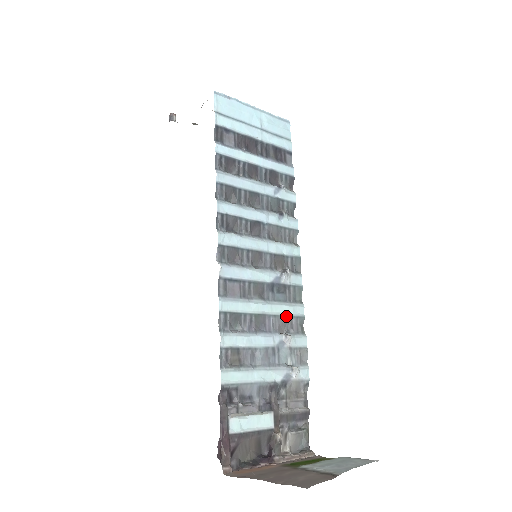
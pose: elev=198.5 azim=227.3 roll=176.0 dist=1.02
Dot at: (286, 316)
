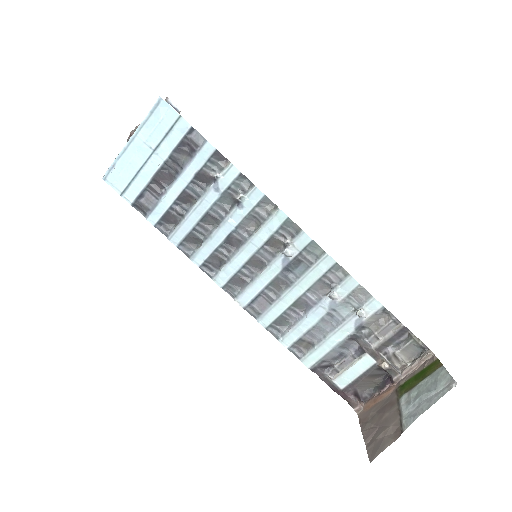
Dot at: (318, 280)
